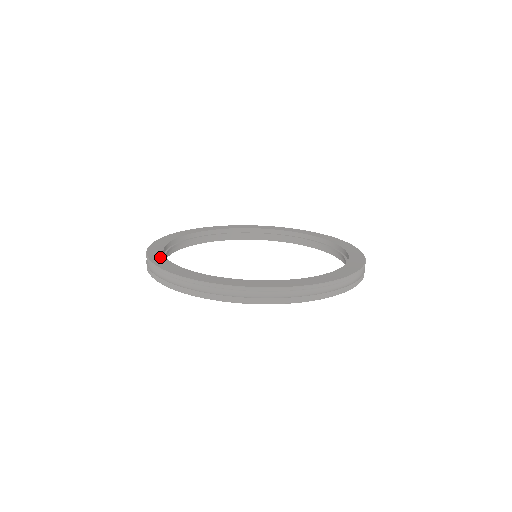
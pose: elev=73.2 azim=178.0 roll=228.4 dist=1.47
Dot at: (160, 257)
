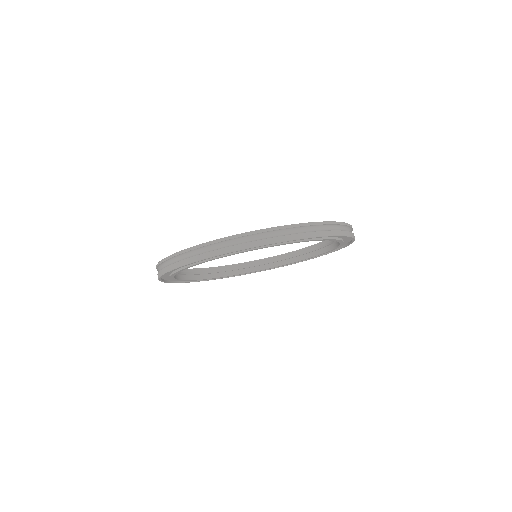
Dot at: occluded
